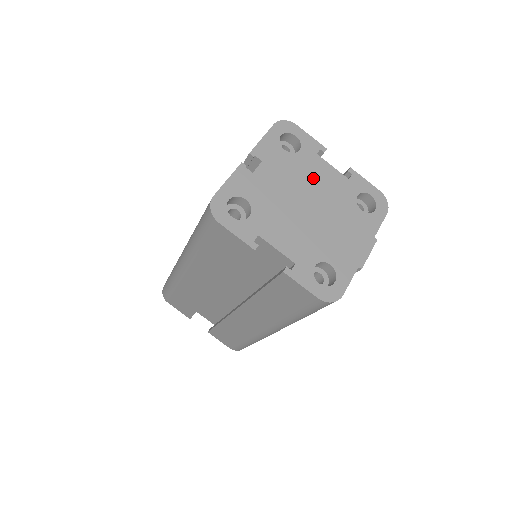
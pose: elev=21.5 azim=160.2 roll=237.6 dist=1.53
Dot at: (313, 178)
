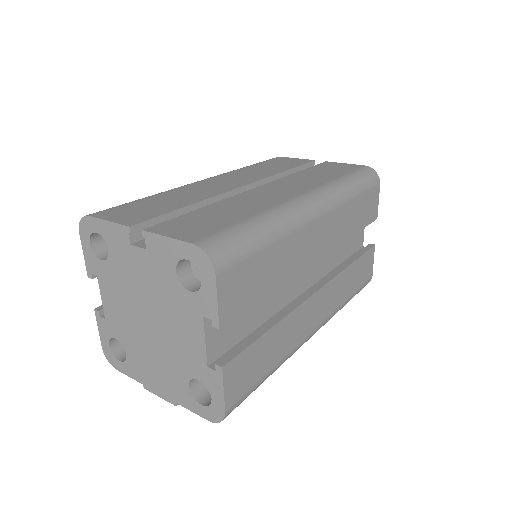
Dot at: (176, 318)
